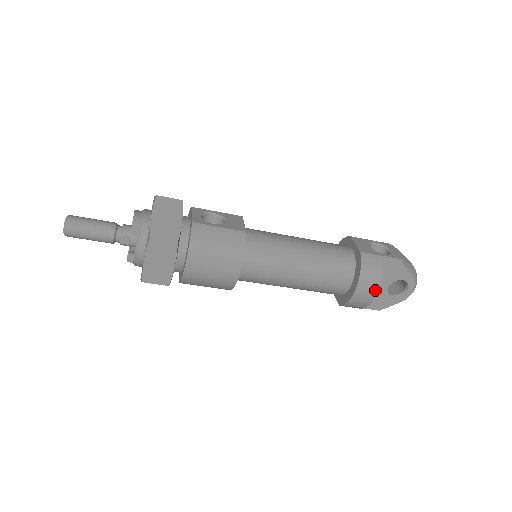
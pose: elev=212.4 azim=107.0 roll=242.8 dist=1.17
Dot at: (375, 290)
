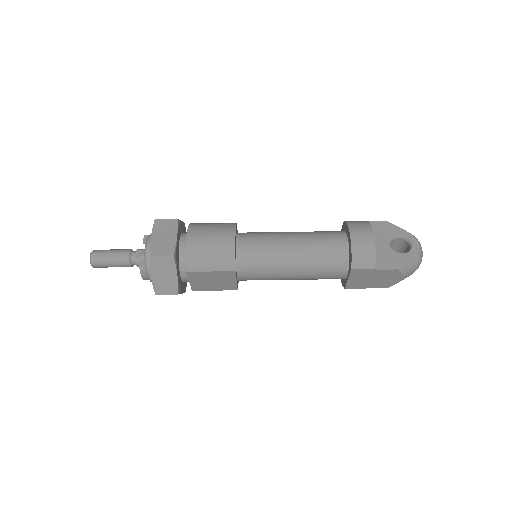
Dot at: (370, 232)
